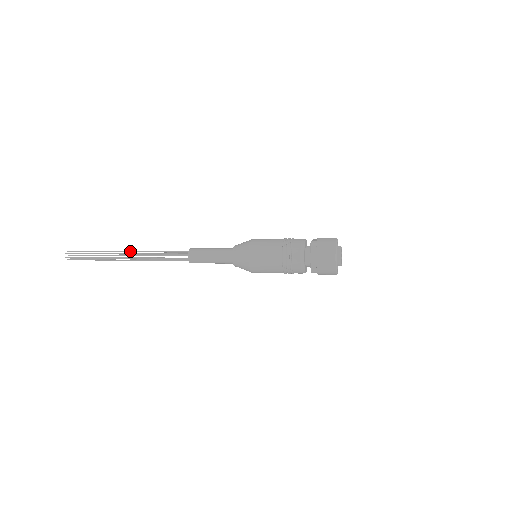
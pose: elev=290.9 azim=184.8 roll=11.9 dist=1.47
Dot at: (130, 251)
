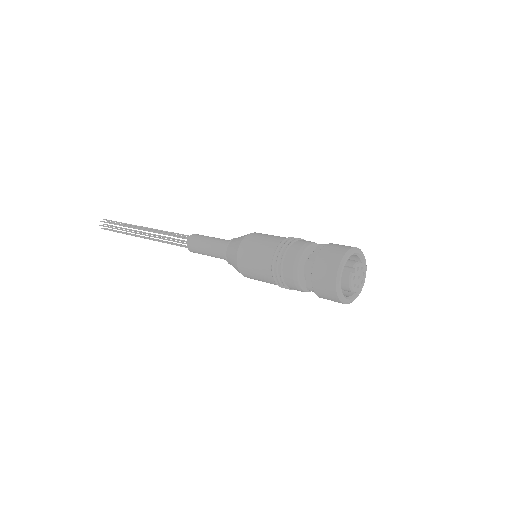
Dot at: (143, 230)
